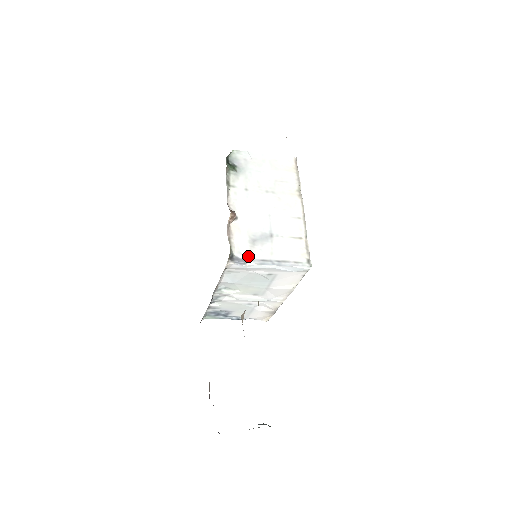
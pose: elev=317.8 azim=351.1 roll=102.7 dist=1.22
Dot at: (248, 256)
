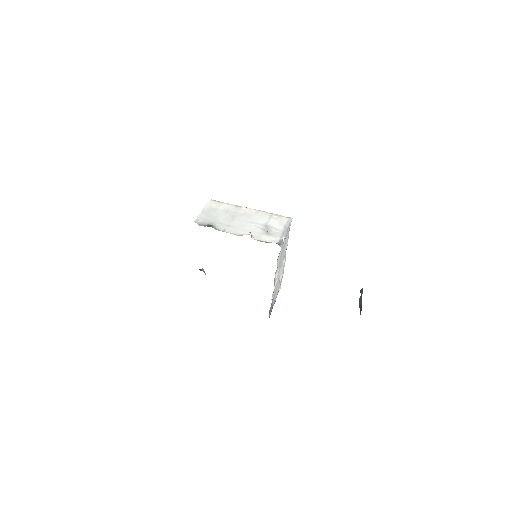
Dot at: (278, 238)
